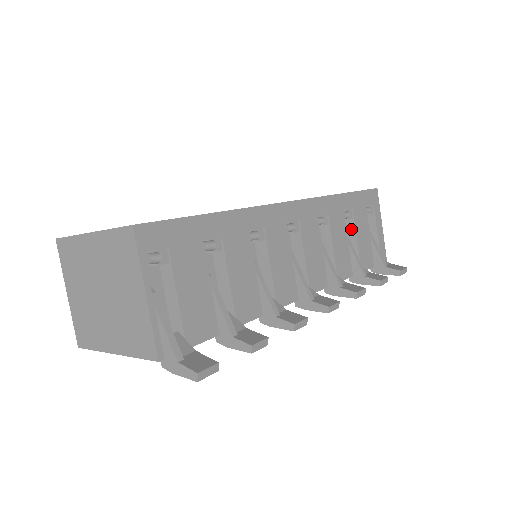
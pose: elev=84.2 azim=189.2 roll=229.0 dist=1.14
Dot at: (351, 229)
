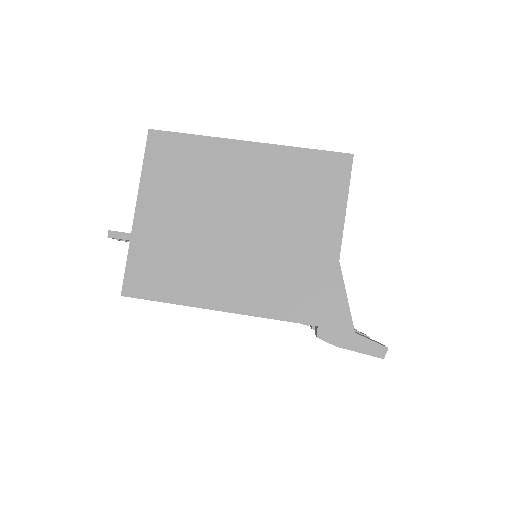
Dot at: occluded
